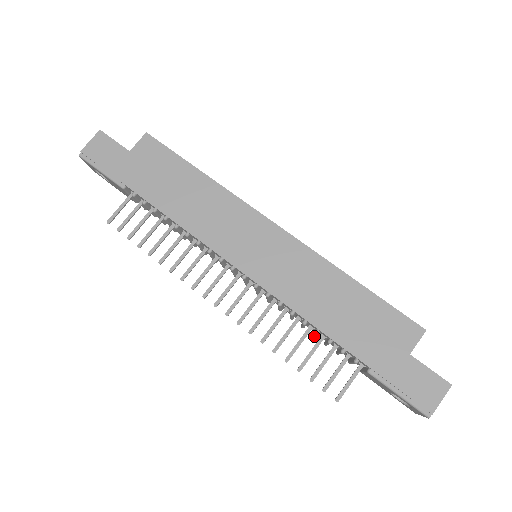
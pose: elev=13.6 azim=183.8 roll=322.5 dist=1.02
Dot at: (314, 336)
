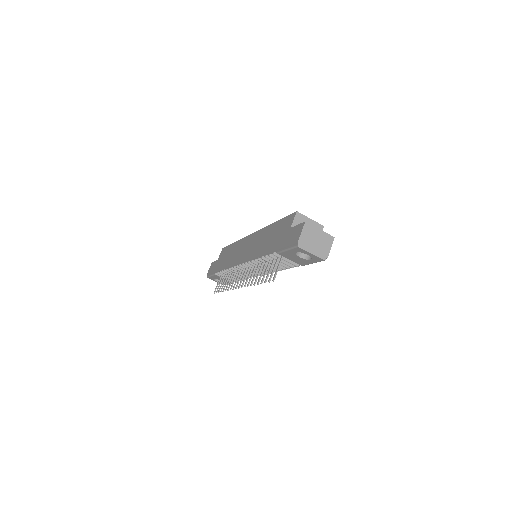
Dot at: occluded
